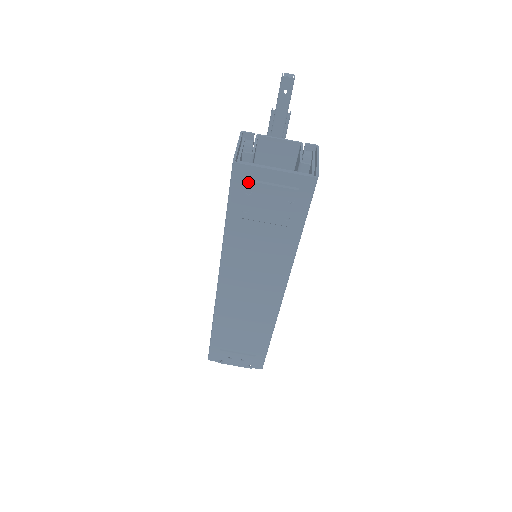
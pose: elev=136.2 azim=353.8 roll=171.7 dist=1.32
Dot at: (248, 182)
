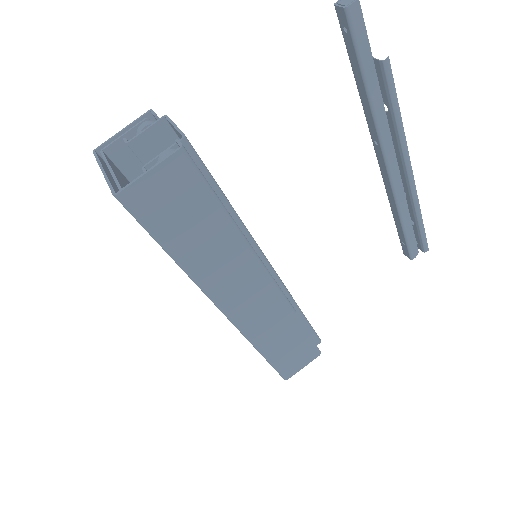
Dot at: occluded
